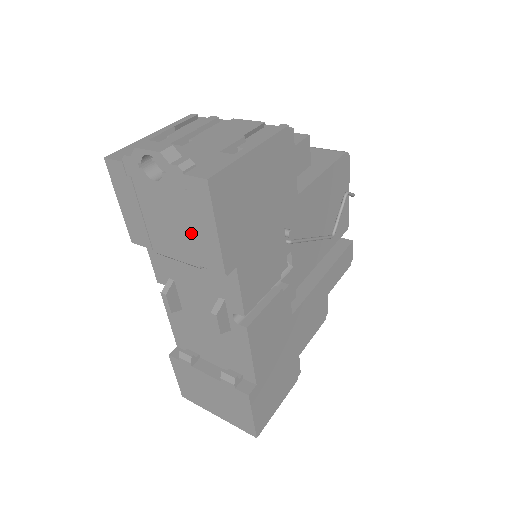
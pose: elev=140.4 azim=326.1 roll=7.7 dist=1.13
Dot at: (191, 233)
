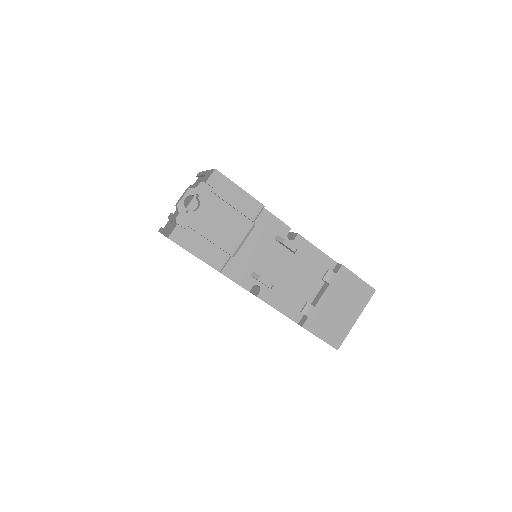
Dot at: (234, 209)
